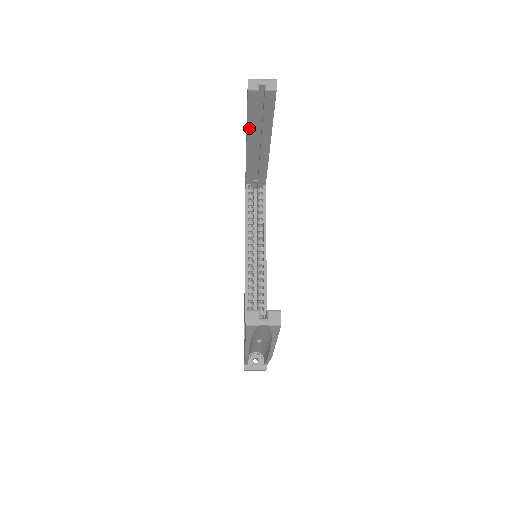
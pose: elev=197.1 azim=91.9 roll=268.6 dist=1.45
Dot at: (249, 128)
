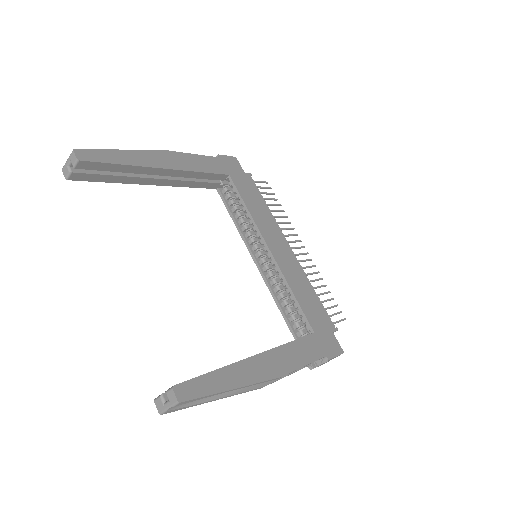
Dot at: (127, 182)
